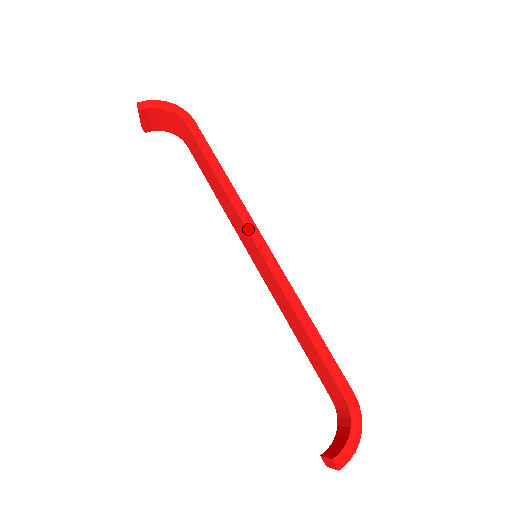
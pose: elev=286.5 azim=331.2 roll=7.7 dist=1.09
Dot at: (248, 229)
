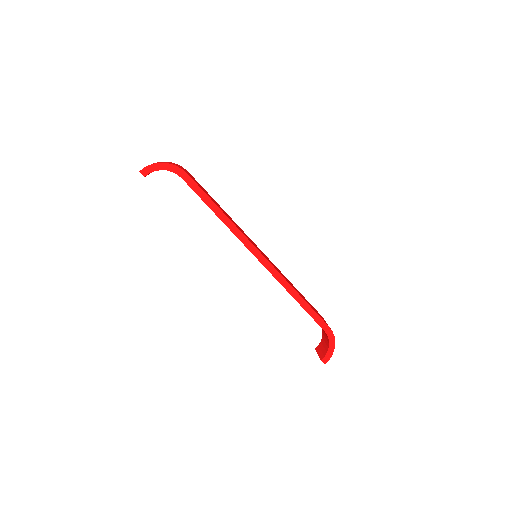
Dot at: (248, 248)
